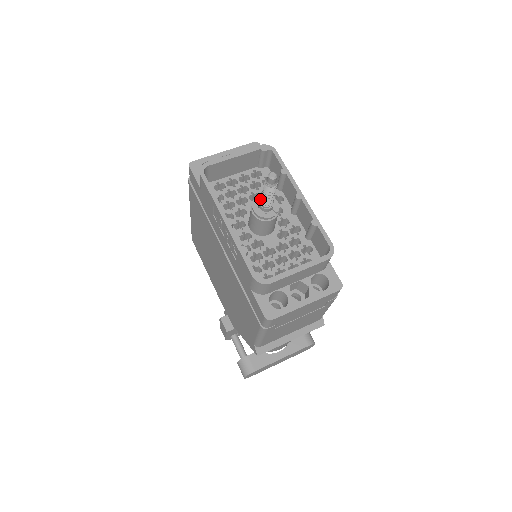
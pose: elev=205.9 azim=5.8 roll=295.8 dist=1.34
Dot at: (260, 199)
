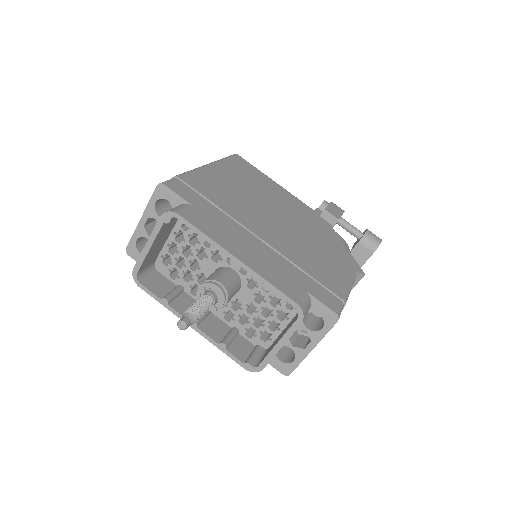
Dot at: (201, 292)
